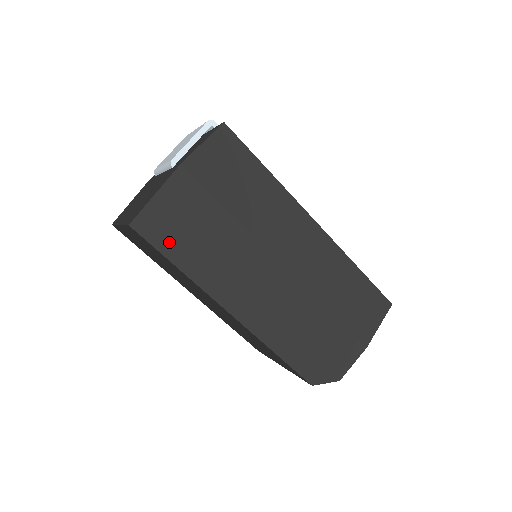
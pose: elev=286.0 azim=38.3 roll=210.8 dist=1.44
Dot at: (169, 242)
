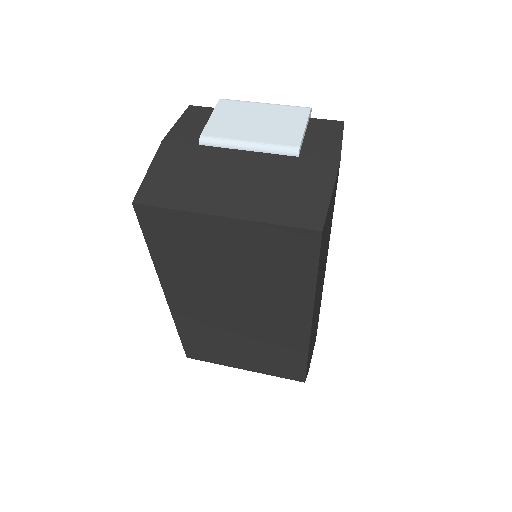
Dot at: (322, 251)
